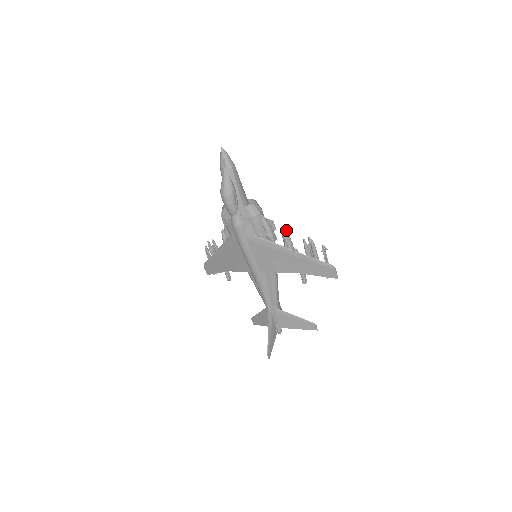
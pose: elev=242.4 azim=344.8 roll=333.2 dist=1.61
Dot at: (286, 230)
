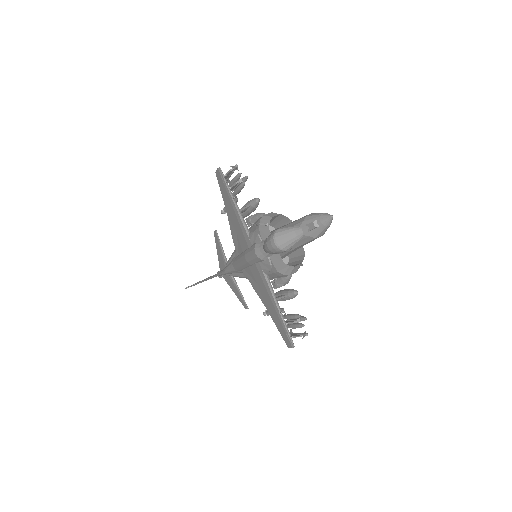
Dot at: occluded
